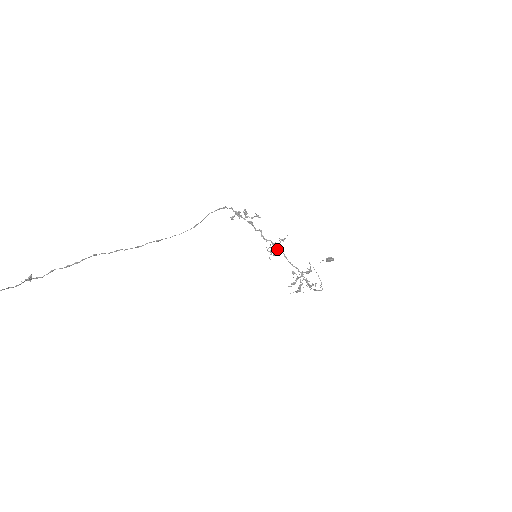
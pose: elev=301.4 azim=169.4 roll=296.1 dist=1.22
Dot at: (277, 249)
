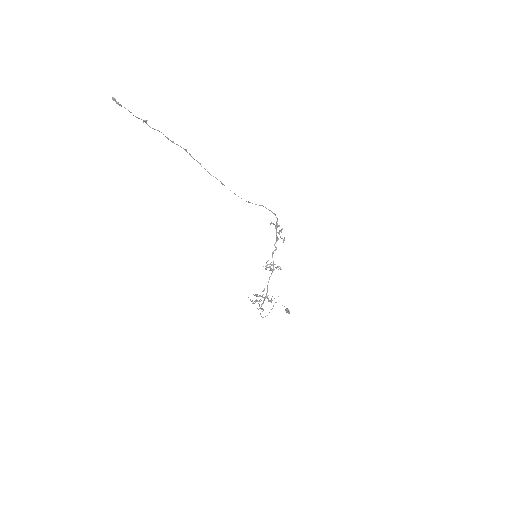
Dot at: (271, 268)
